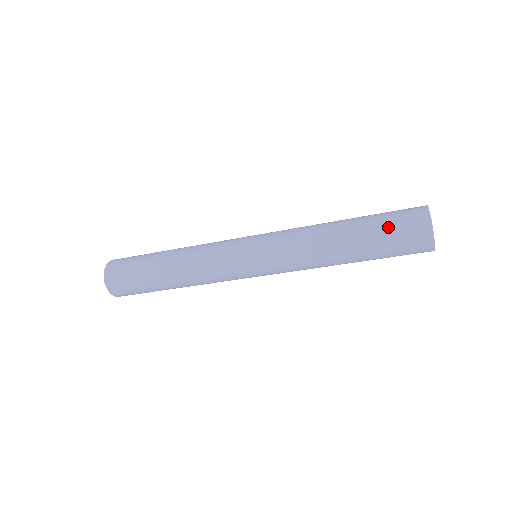
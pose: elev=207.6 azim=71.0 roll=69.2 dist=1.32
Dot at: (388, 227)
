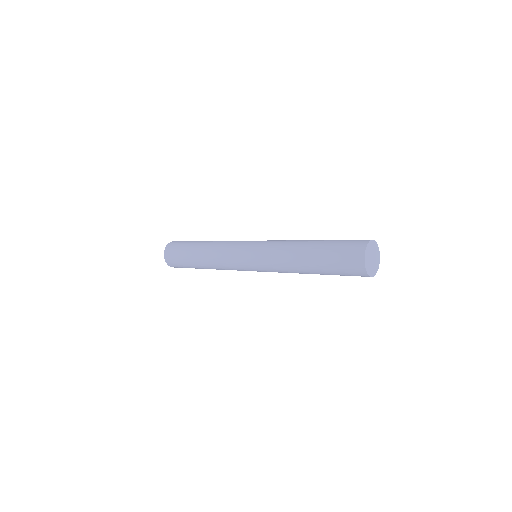
Dot at: (337, 271)
